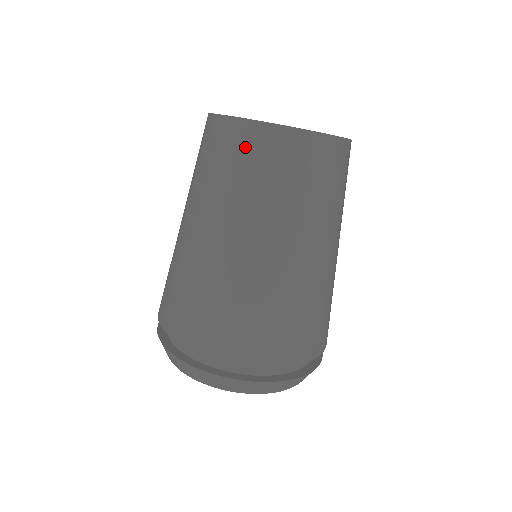
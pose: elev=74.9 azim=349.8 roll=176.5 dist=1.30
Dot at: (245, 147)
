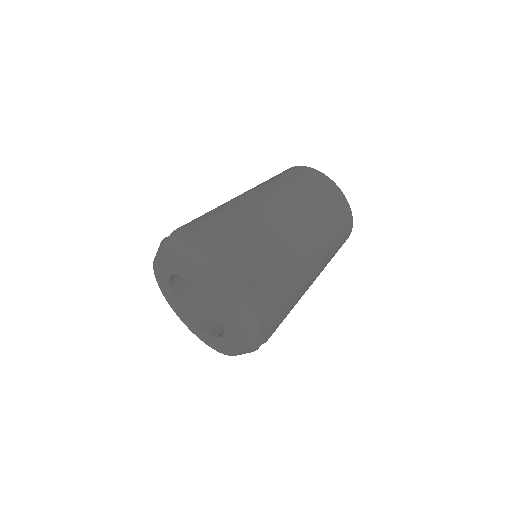
Dot at: (307, 176)
